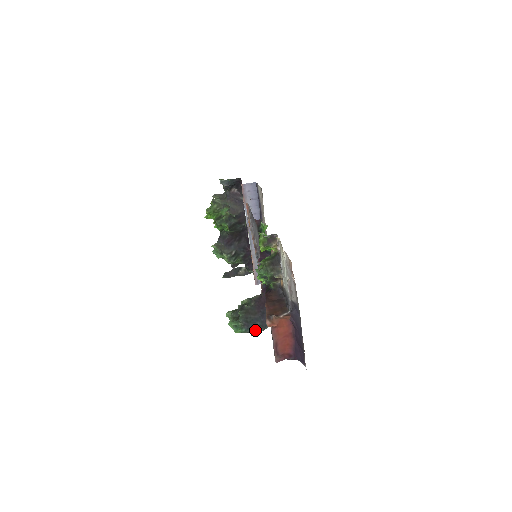
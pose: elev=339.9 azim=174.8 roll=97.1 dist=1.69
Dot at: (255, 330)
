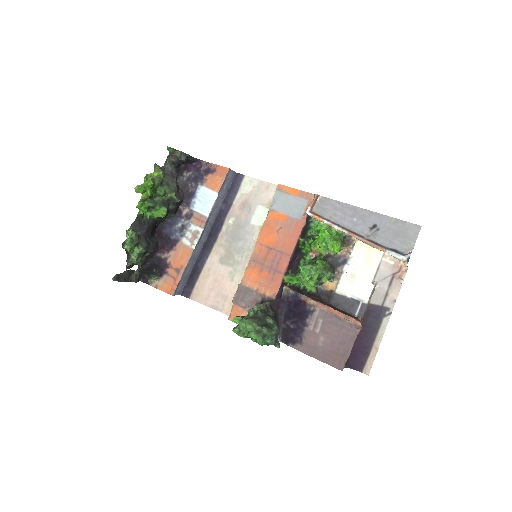
Dot at: (278, 341)
